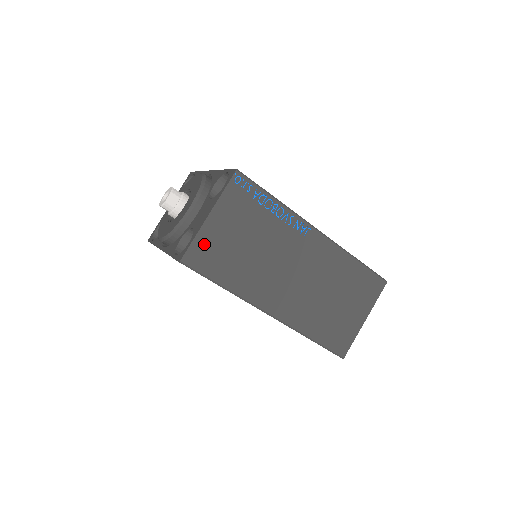
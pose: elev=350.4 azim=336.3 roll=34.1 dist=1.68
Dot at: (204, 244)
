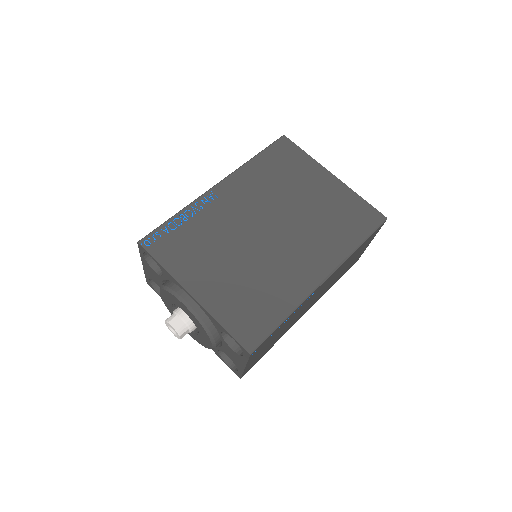
Dot at: (250, 366)
